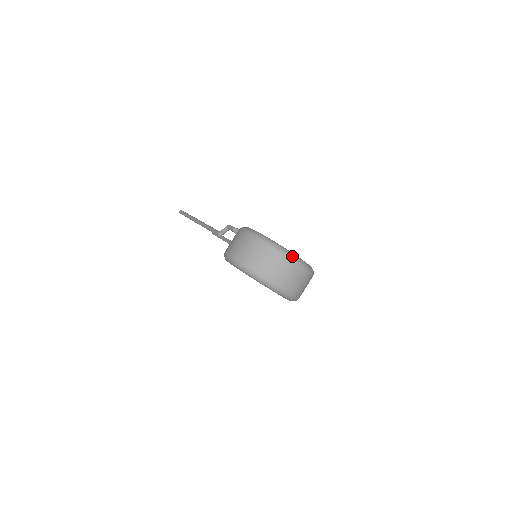
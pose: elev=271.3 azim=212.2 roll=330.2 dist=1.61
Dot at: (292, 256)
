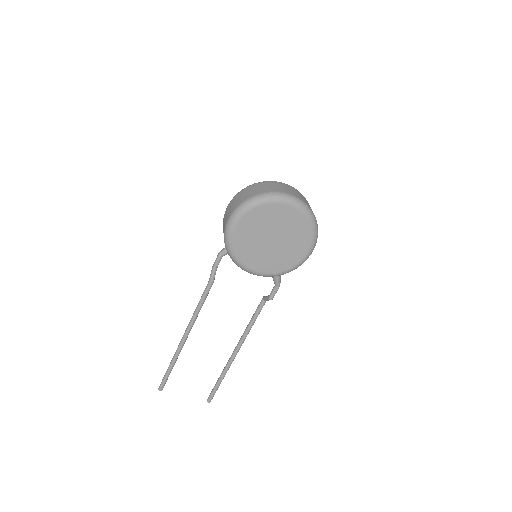
Dot at: occluded
